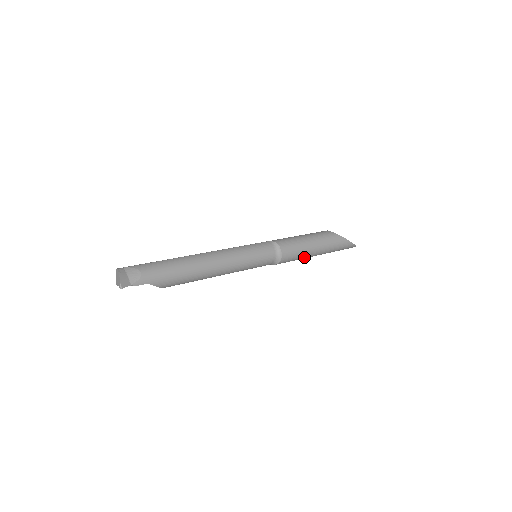
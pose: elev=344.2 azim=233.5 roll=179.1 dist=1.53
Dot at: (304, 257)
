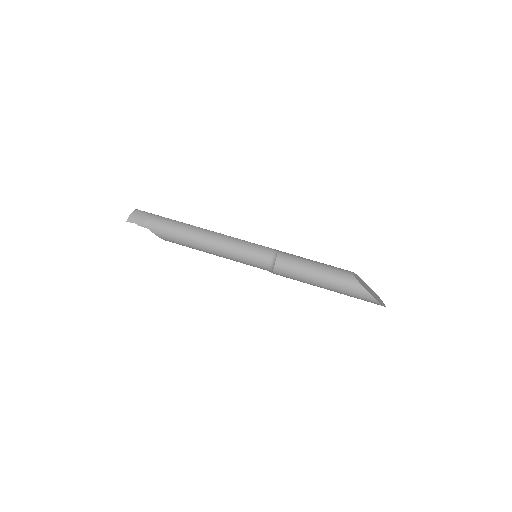
Dot at: (305, 281)
